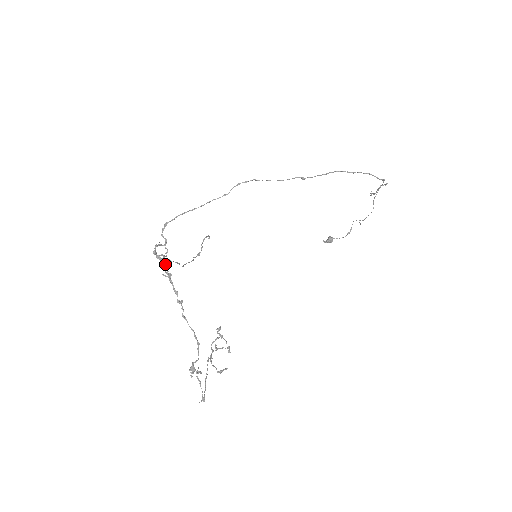
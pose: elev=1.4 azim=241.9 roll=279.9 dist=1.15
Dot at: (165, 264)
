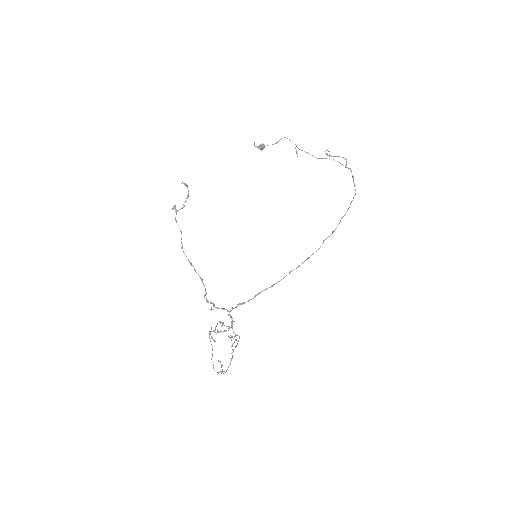
Dot at: occluded
